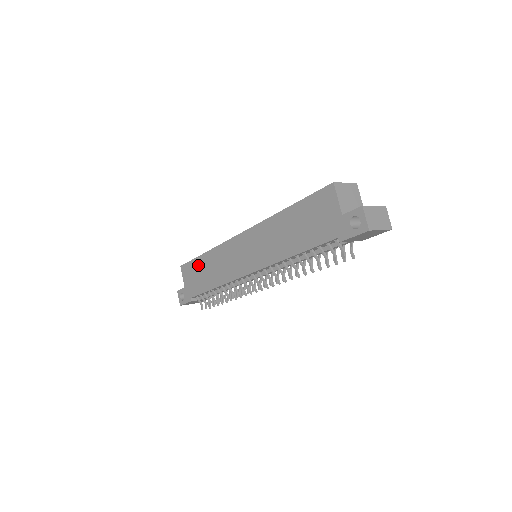
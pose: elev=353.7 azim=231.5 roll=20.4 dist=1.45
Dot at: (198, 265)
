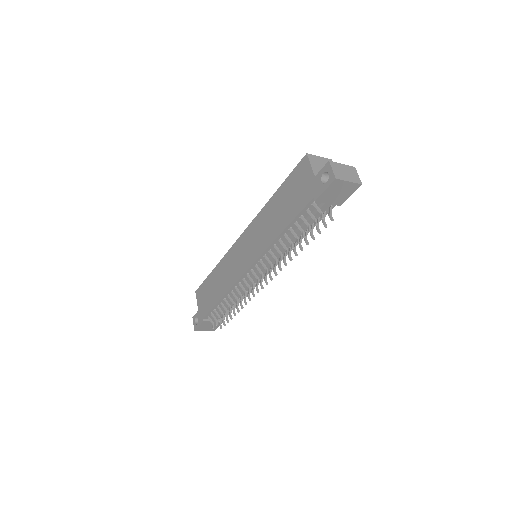
Dot at: (209, 283)
